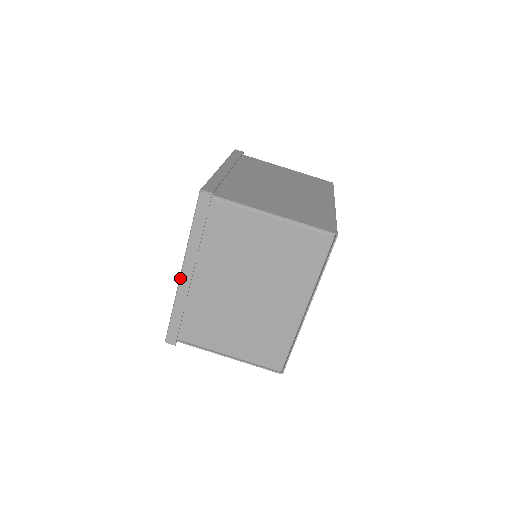
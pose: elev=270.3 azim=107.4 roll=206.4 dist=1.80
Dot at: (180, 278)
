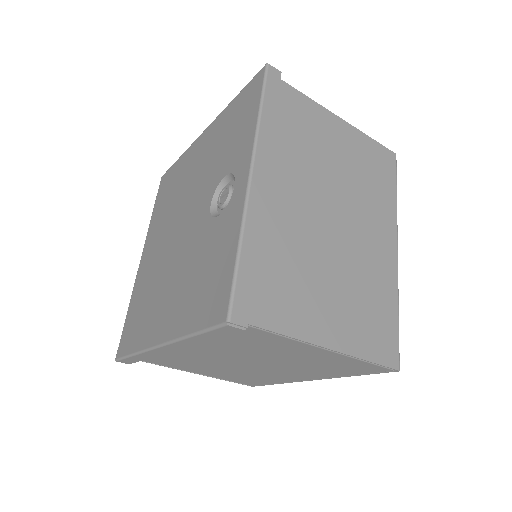
Dot at: (155, 348)
